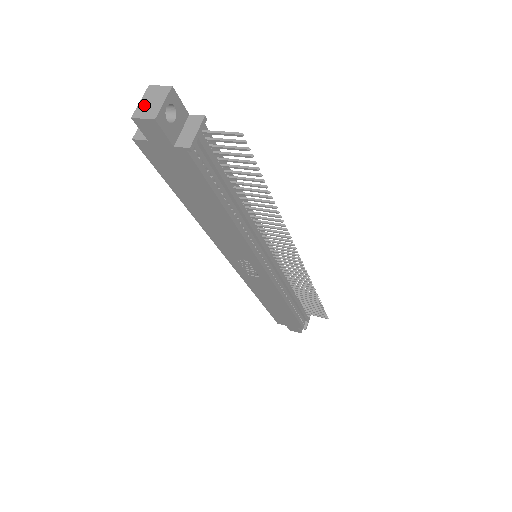
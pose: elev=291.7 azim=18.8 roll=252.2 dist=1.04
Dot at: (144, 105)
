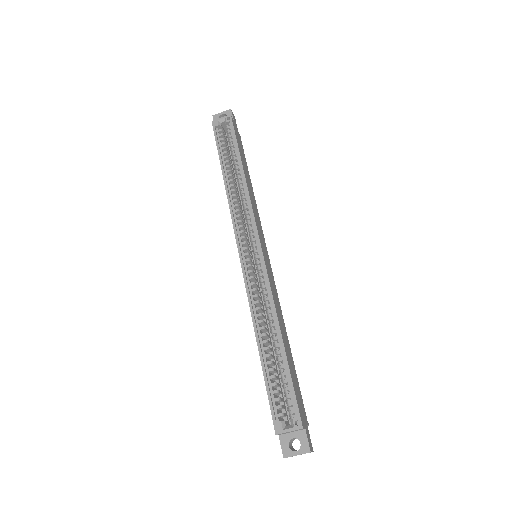
Dot at: occluded
